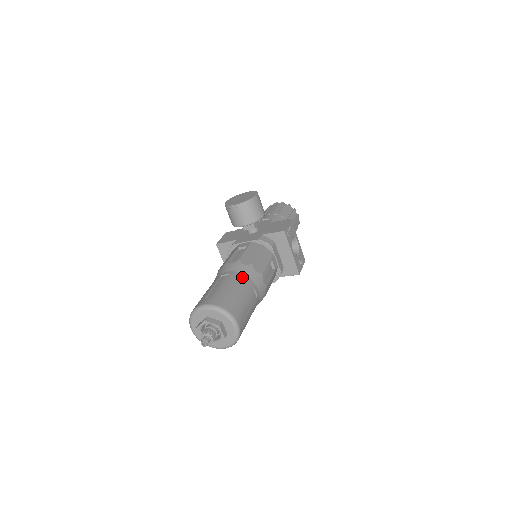
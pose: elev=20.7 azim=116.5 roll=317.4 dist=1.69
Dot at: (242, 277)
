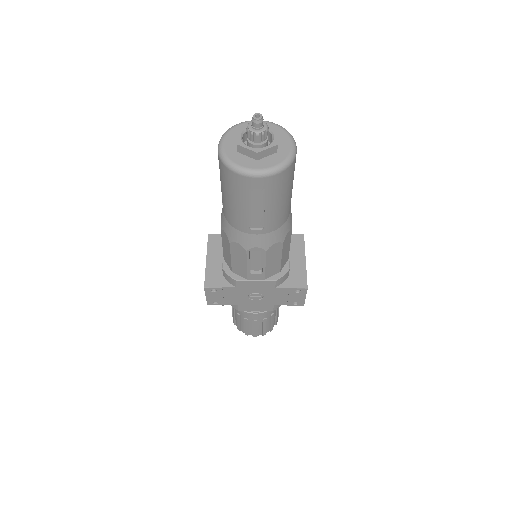
Dot at: occluded
